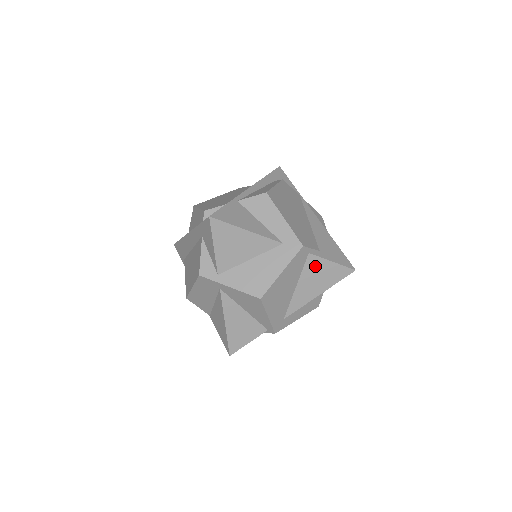
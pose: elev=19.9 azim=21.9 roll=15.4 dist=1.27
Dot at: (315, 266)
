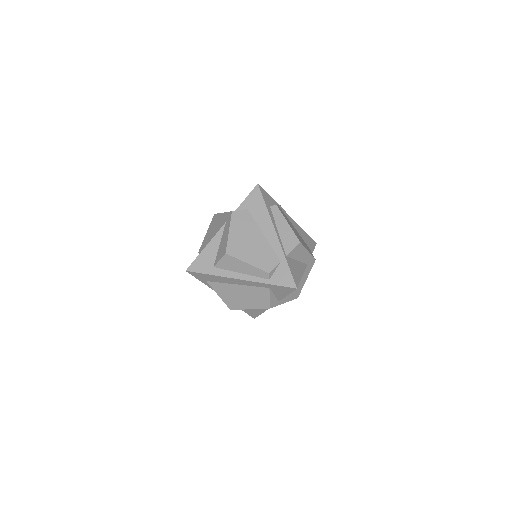
Dot at: occluded
